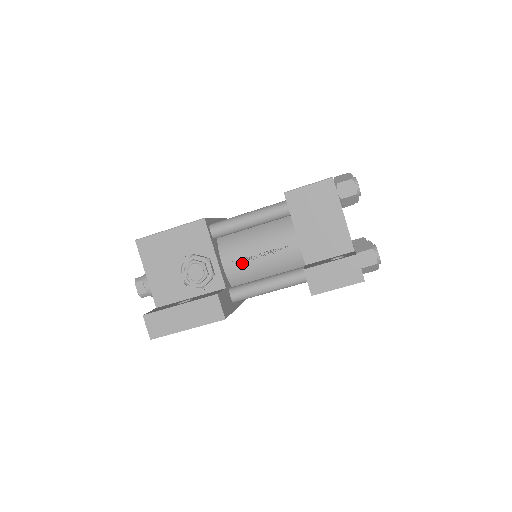
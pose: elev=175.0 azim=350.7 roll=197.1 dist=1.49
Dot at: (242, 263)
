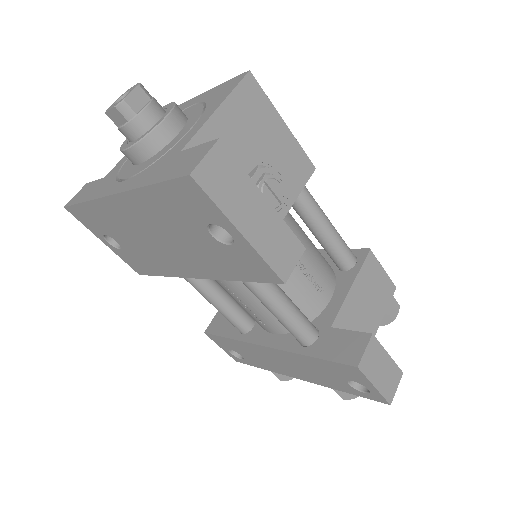
Dot at: occluded
